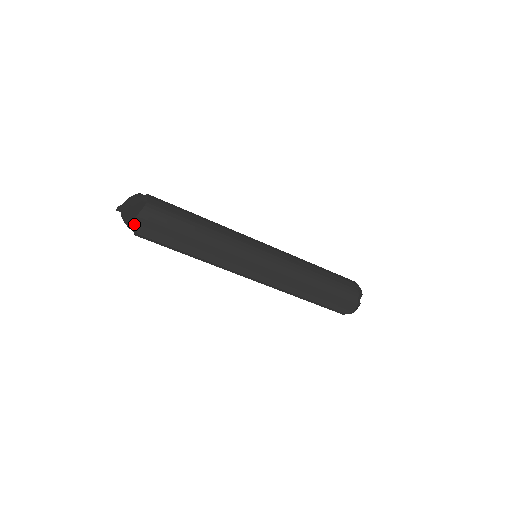
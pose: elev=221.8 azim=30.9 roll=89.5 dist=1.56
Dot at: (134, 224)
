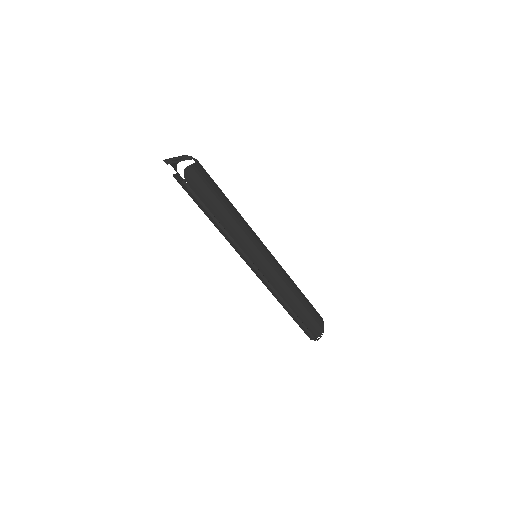
Dot at: (185, 171)
